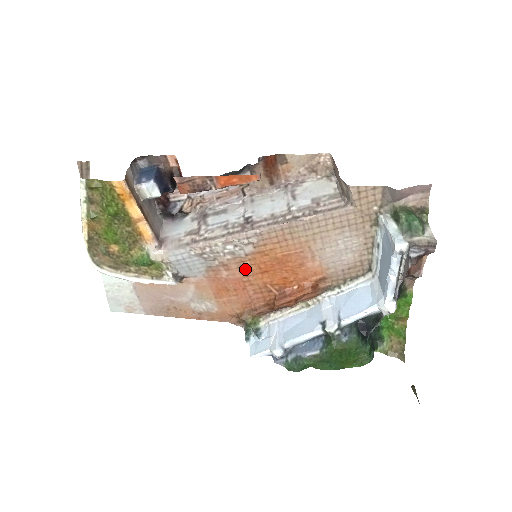
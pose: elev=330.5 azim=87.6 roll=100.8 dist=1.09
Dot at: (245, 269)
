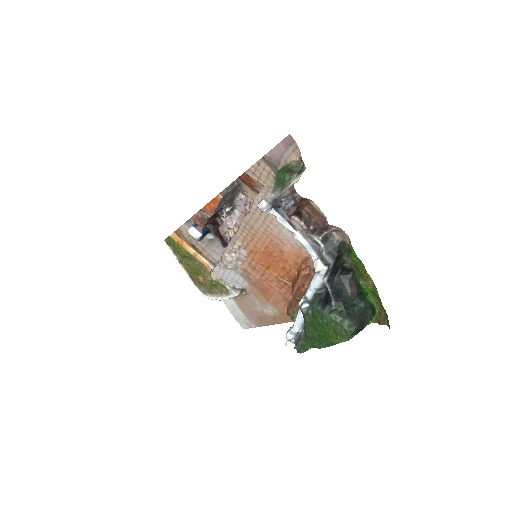
Dot at: (256, 269)
